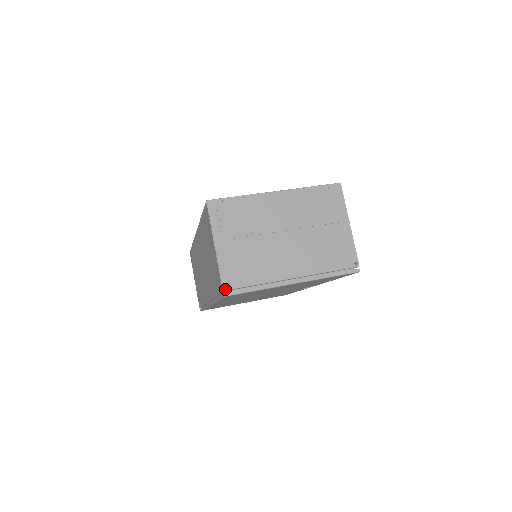
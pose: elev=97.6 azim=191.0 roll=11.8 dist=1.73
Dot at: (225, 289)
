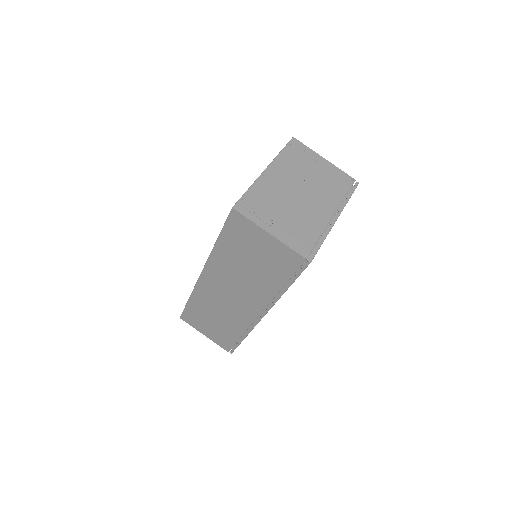
Dot at: (306, 257)
